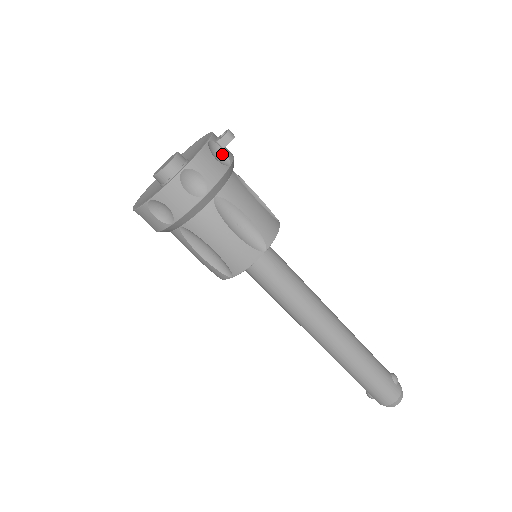
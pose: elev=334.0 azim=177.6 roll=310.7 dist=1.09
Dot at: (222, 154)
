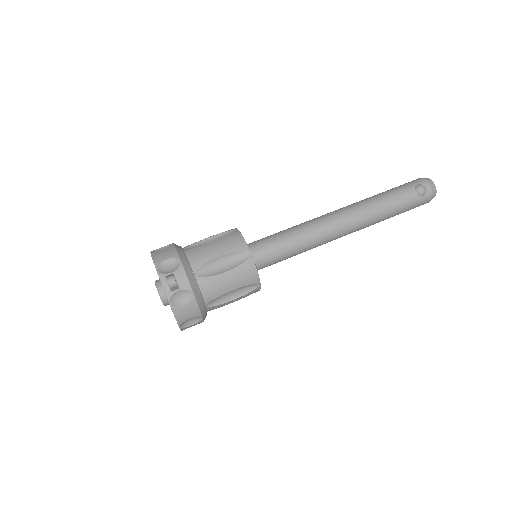
Dot at: (182, 292)
